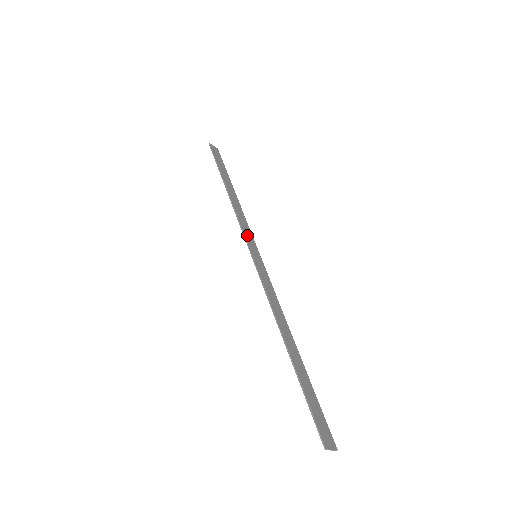
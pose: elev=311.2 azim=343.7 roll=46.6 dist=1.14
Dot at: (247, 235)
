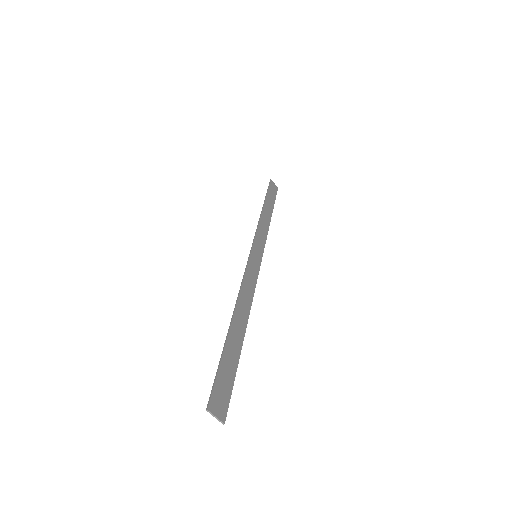
Dot at: (258, 240)
